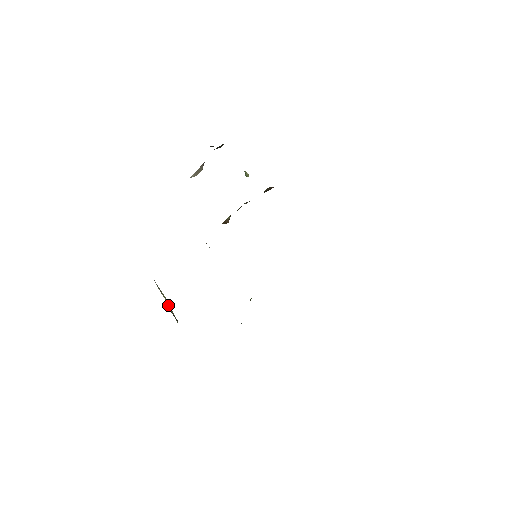
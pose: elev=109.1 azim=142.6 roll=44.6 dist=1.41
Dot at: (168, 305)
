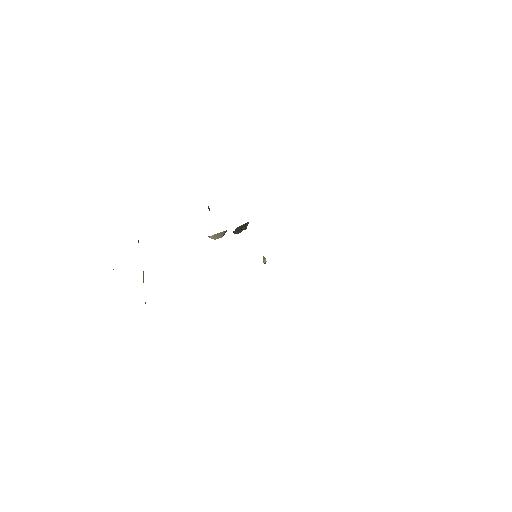
Dot at: (143, 277)
